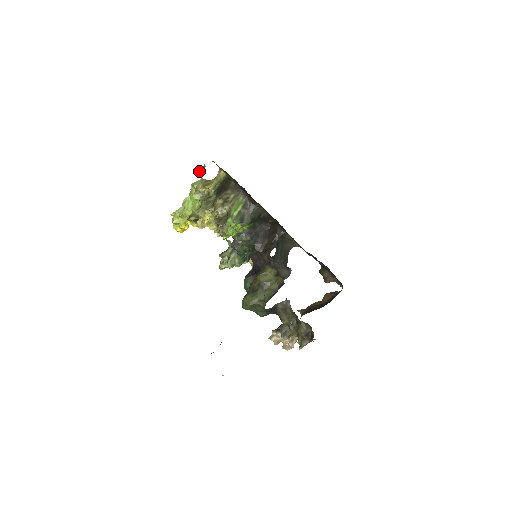
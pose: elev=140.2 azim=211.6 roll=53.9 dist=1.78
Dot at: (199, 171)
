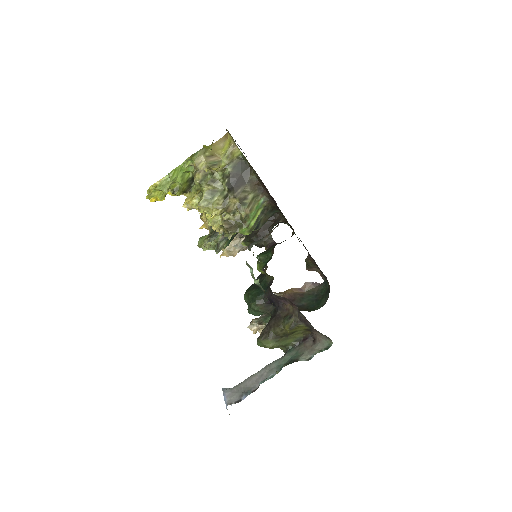
Dot at: occluded
